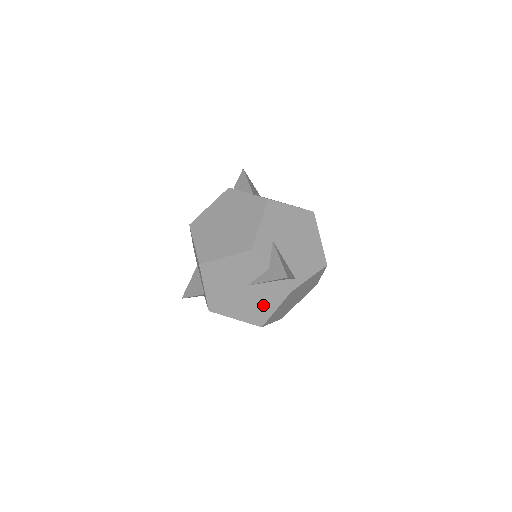
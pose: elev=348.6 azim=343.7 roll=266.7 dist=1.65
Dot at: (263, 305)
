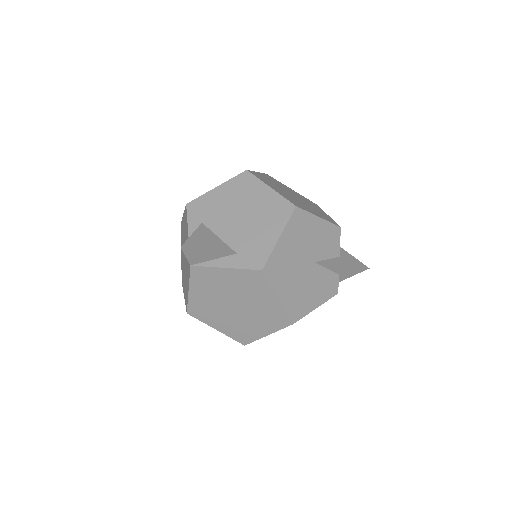
Dot at: (311, 295)
